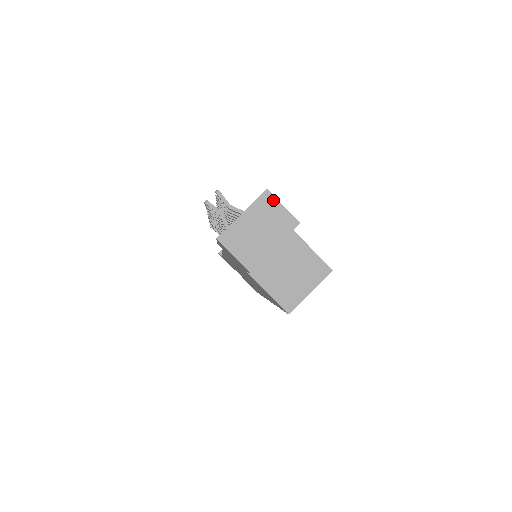
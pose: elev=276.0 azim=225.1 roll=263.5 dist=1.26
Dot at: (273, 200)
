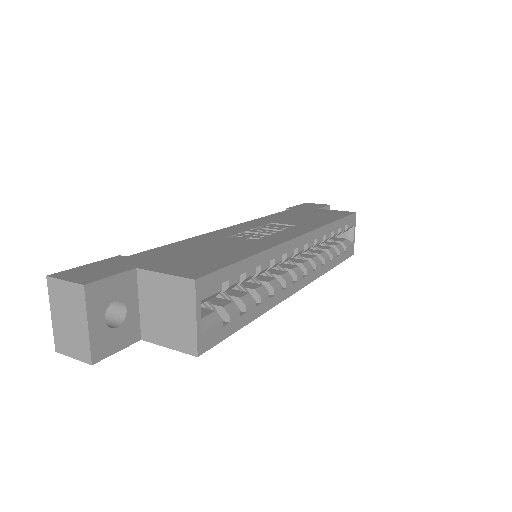
Dot at: (56, 282)
